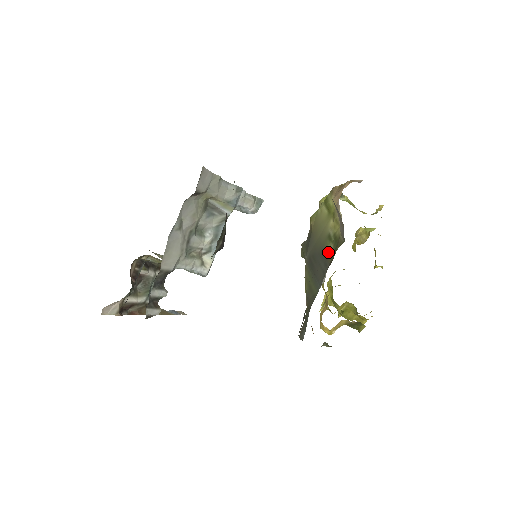
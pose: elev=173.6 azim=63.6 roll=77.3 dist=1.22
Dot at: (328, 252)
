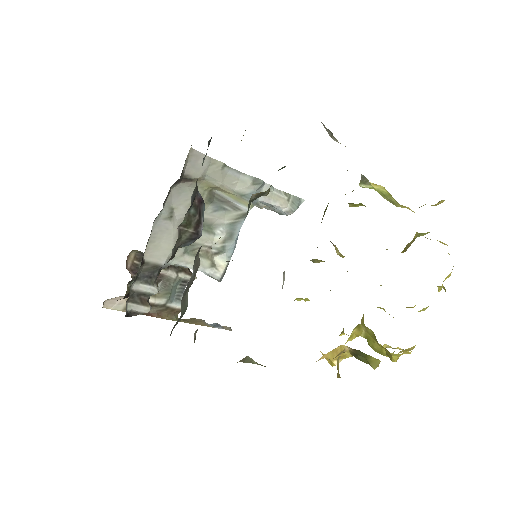
Dot at: occluded
